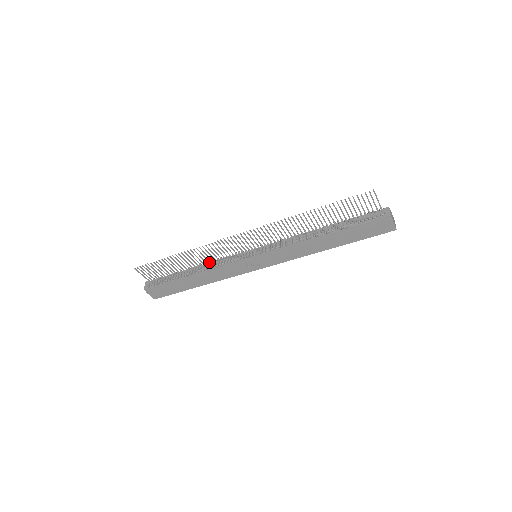
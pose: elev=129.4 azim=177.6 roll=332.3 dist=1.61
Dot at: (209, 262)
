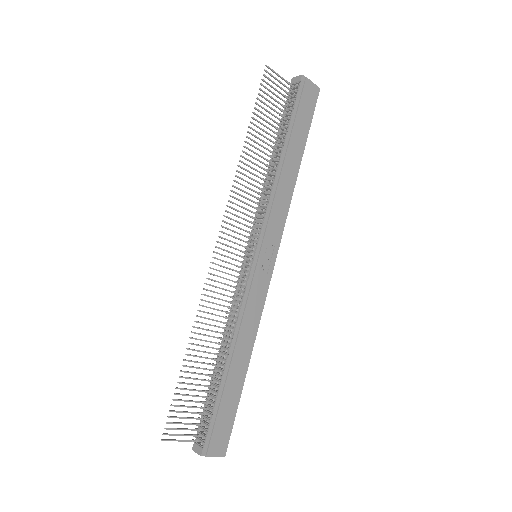
Dot at: (225, 323)
